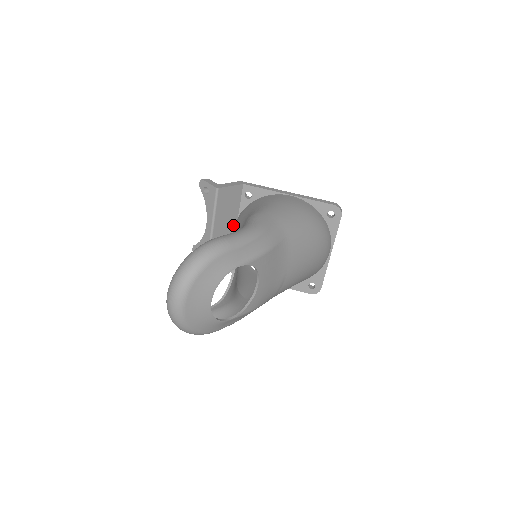
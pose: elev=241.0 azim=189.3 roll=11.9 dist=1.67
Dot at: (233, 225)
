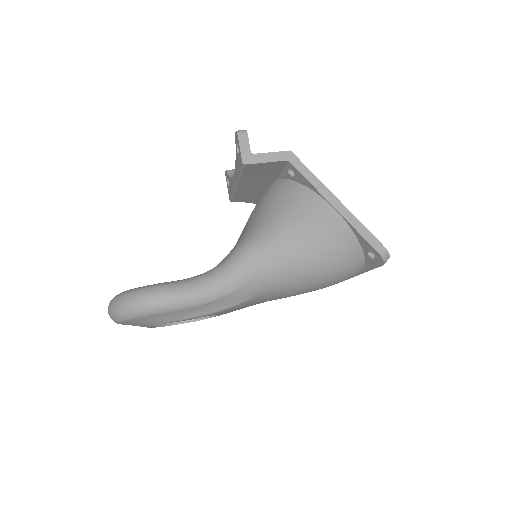
Dot at: (269, 183)
